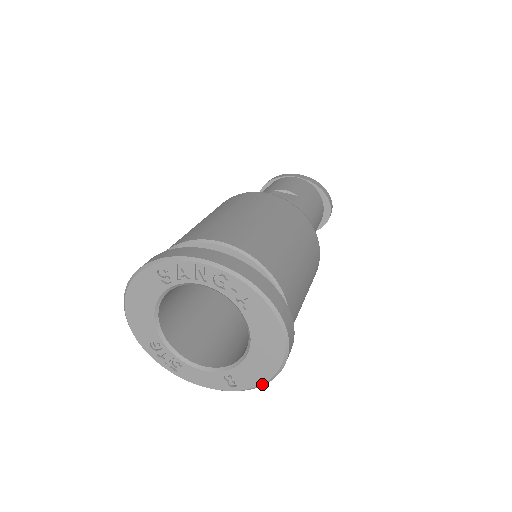
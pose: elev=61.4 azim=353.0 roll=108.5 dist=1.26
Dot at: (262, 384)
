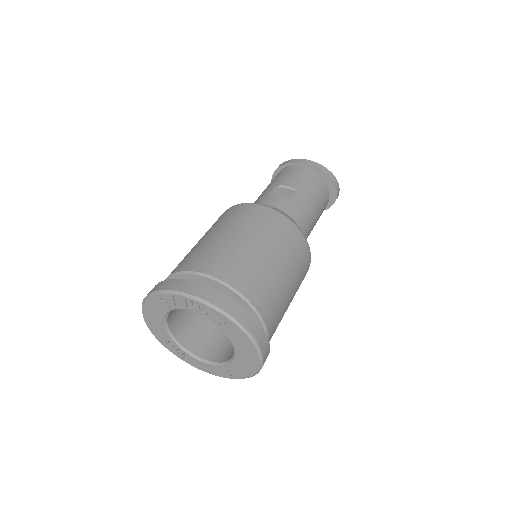
Dot at: (249, 377)
